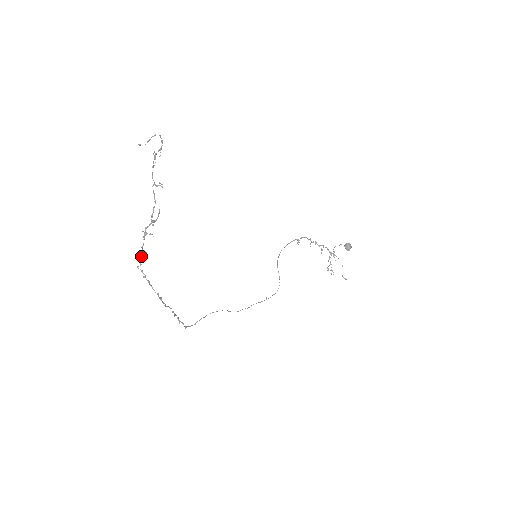
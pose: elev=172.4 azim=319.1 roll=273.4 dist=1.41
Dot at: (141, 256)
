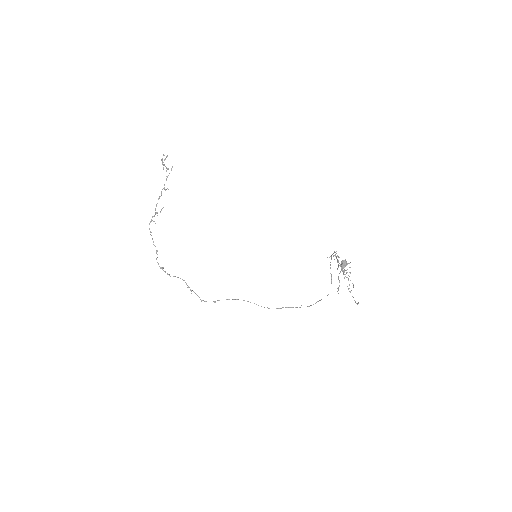
Dot at: occluded
